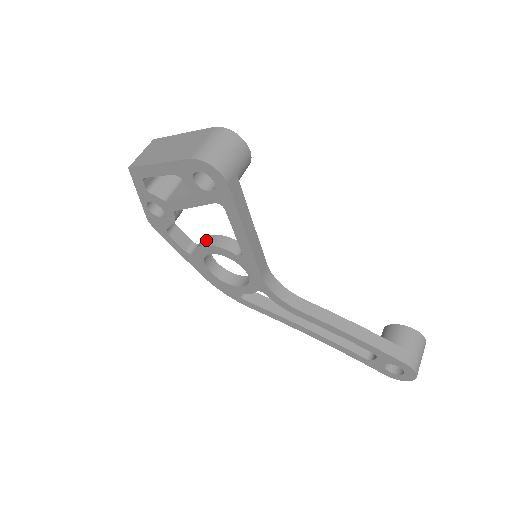
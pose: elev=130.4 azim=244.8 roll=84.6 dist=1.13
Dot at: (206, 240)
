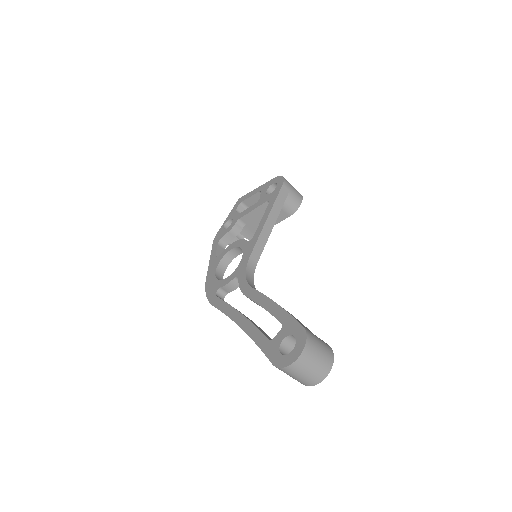
Dot at: occluded
